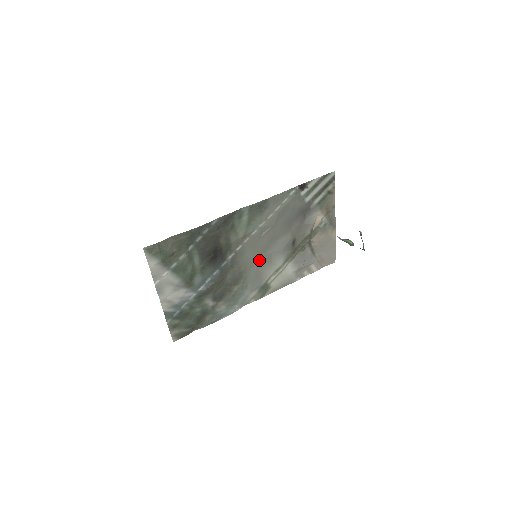
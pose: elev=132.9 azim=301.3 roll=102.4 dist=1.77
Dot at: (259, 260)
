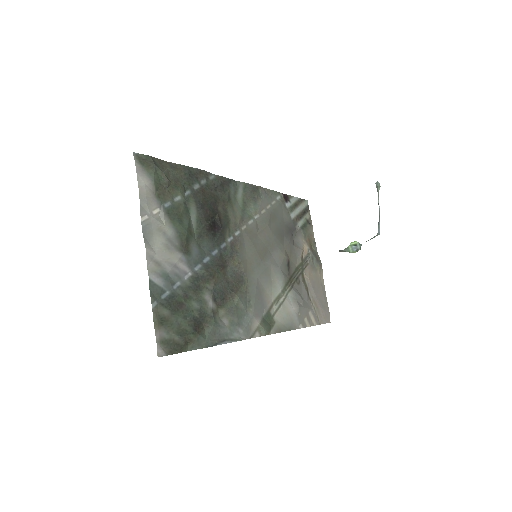
Dot at: (259, 267)
